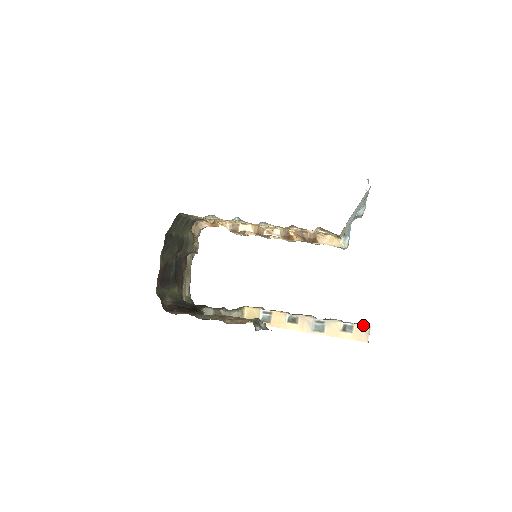
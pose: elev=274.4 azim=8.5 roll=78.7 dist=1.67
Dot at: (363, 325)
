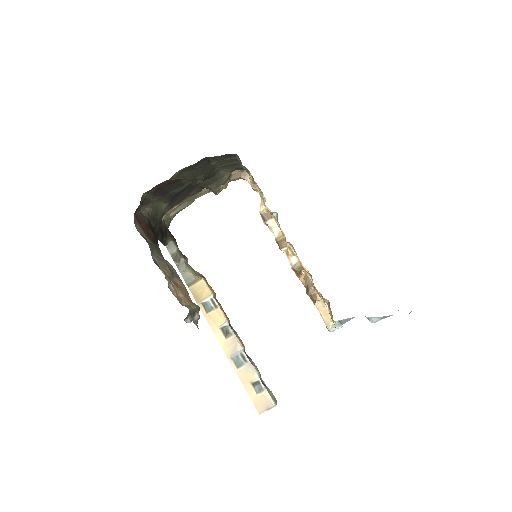
Dot at: (272, 399)
